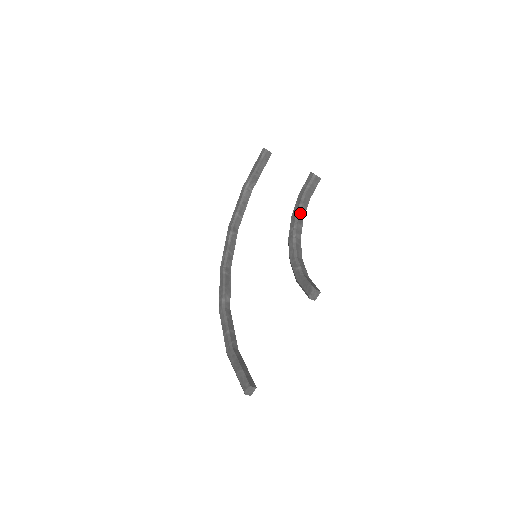
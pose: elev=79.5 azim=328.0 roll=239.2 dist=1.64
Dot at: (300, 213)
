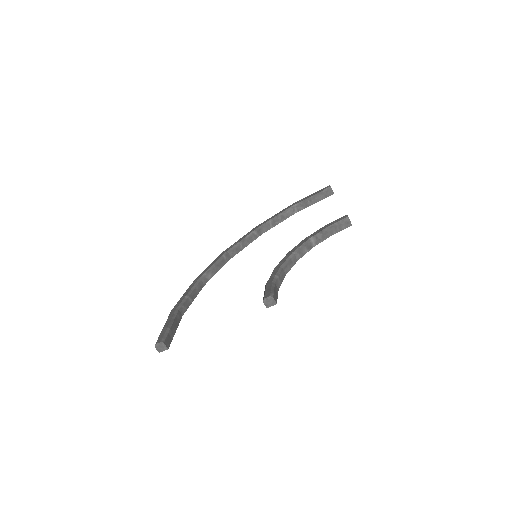
Dot at: (314, 240)
